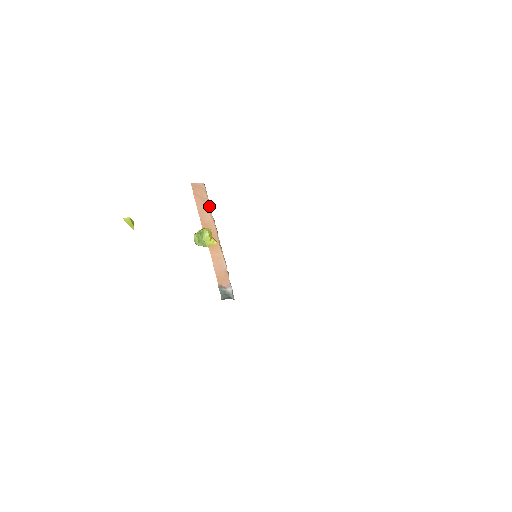
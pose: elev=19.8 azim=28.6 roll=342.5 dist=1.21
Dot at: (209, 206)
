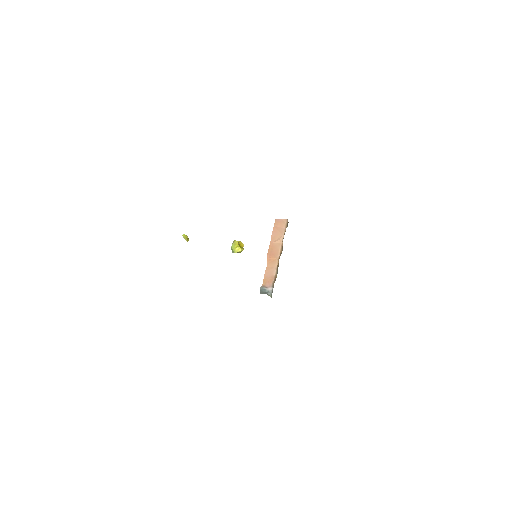
Dot at: (283, 234)
